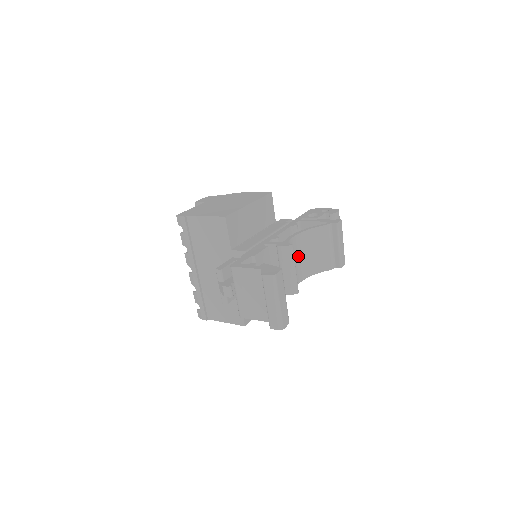
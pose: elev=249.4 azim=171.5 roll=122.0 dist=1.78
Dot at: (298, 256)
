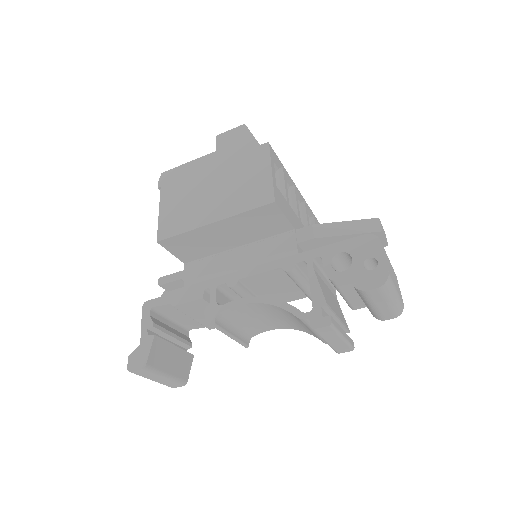
Dot at: (261, 315)
